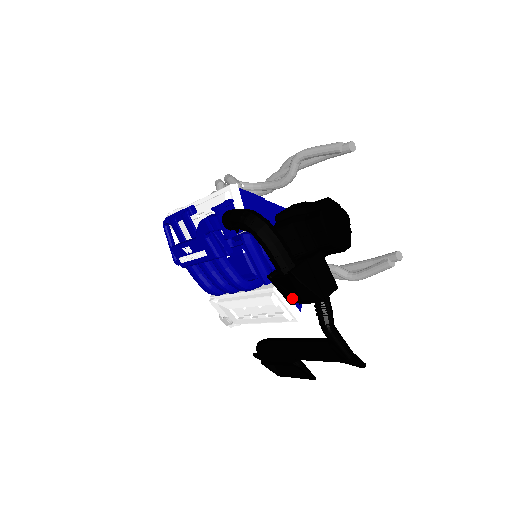
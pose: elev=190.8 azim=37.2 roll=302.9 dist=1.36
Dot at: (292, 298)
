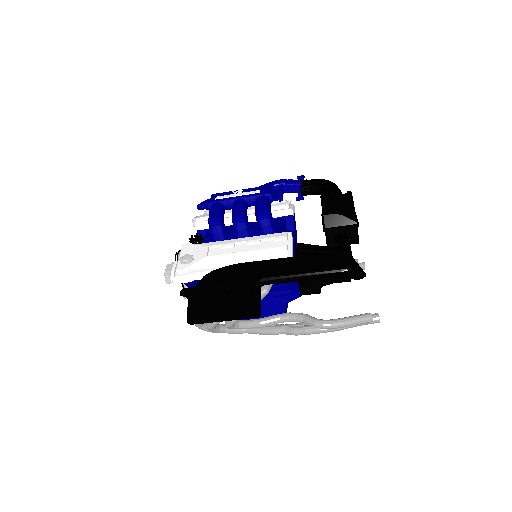
Dot at: (332, 210)
